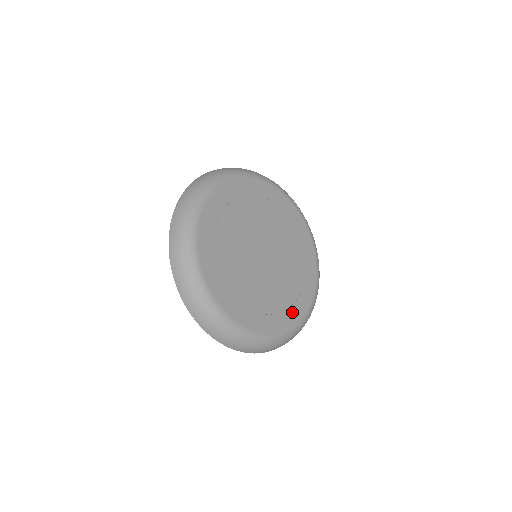
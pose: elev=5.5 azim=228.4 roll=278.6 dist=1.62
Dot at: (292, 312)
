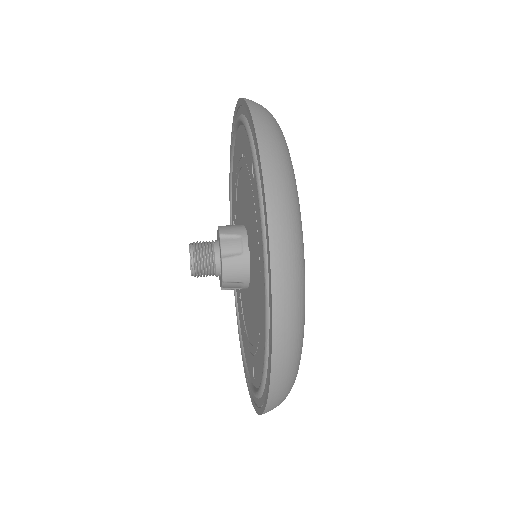
Dot at: occluded
